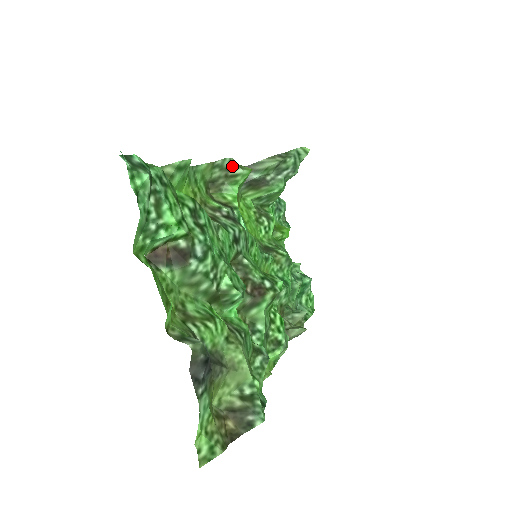
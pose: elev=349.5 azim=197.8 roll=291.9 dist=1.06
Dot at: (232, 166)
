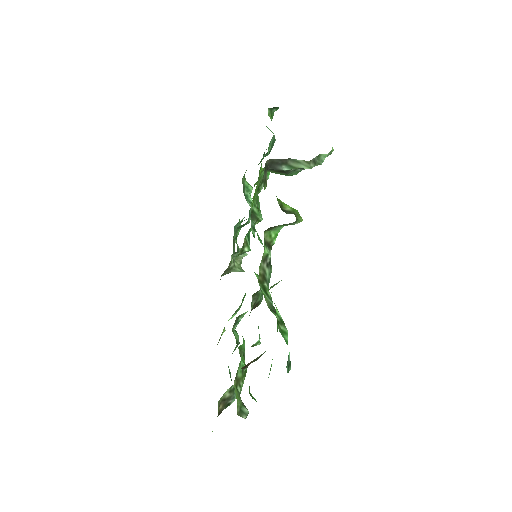
Dot at: (294, 222)
